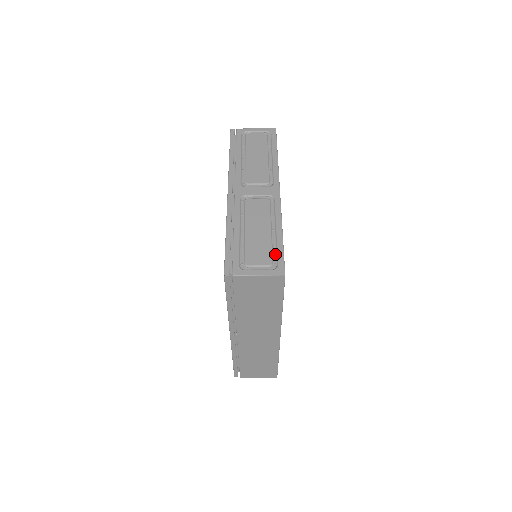
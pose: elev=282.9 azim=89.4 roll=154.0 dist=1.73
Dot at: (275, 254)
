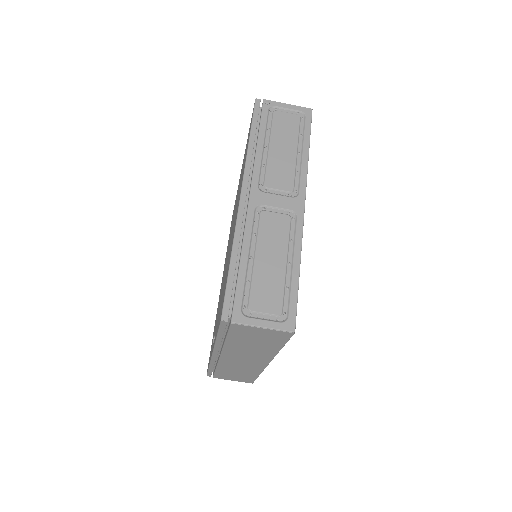
Dot at: (287, 299)
